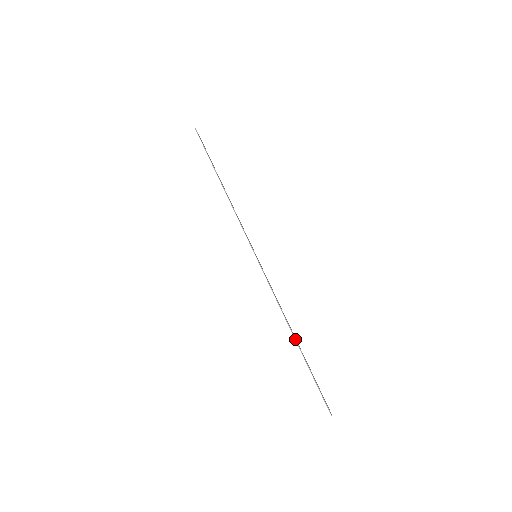
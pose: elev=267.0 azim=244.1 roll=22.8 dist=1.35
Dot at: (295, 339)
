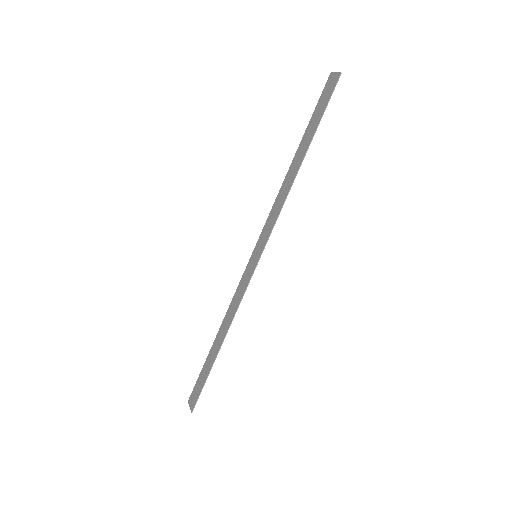
Dot at: occluded
